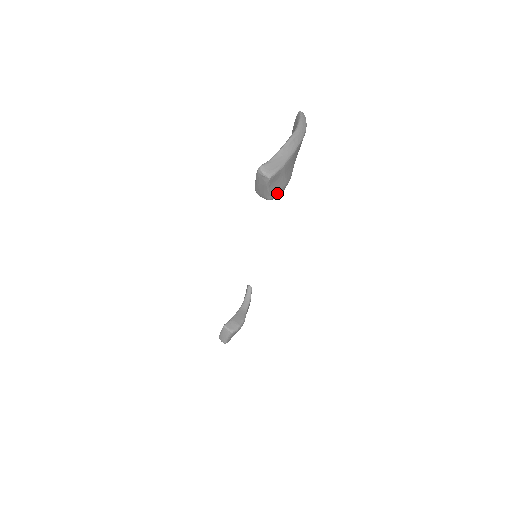
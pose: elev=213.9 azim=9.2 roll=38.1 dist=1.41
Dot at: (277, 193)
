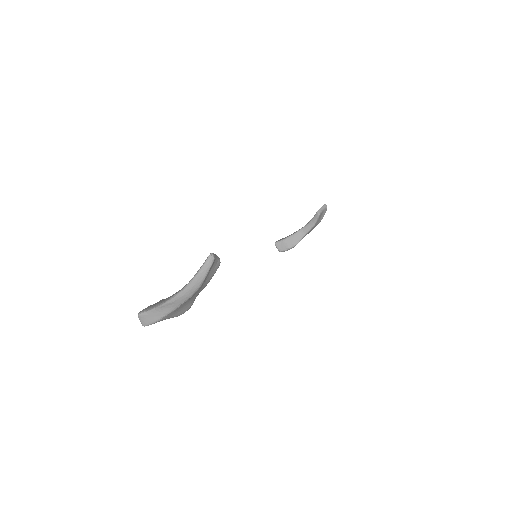
Dot at: occluded
